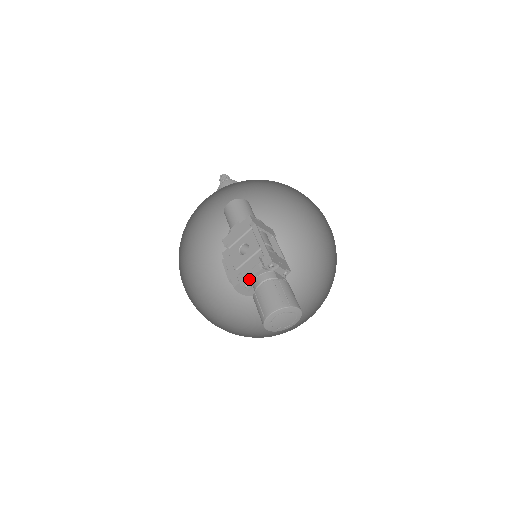
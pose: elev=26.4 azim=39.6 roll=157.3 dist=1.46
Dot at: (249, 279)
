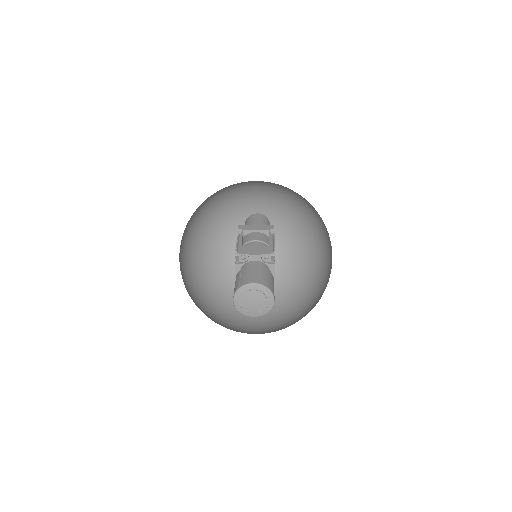
Dot at: occluded
